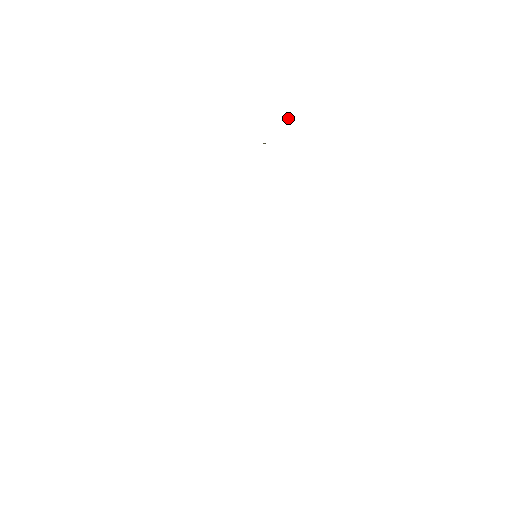
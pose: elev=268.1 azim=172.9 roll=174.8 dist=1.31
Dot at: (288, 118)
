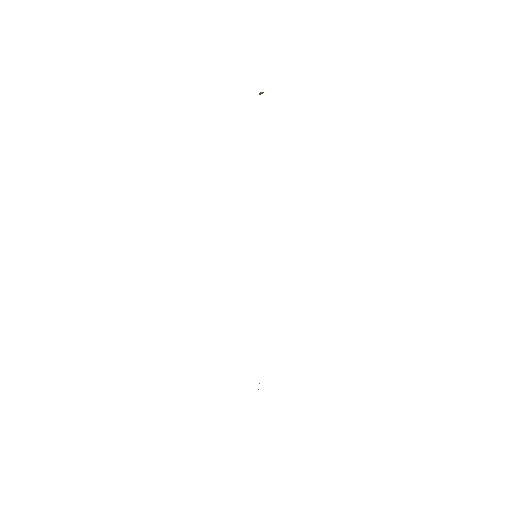
Dot at: occluded
